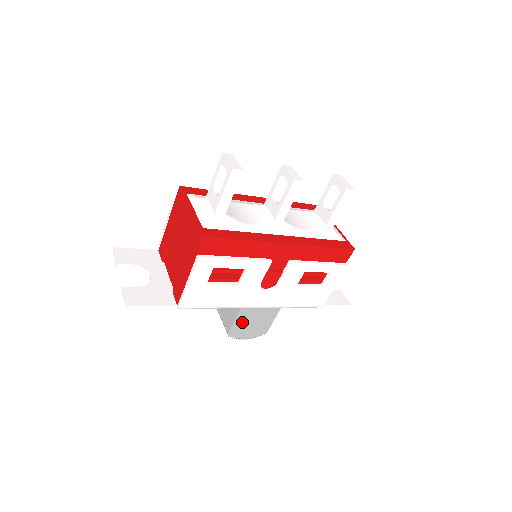
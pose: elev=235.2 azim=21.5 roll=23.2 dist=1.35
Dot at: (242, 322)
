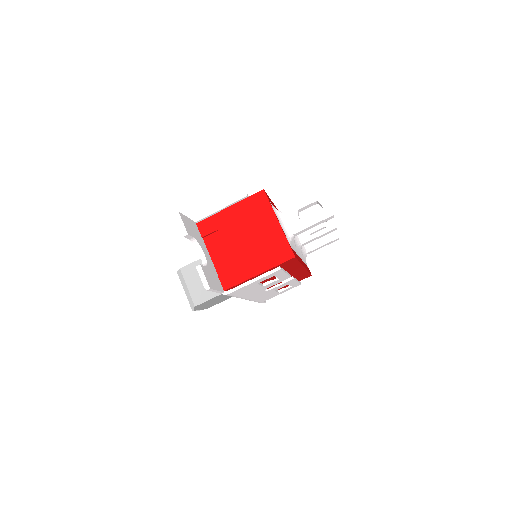
Dot at: (211, 300)
